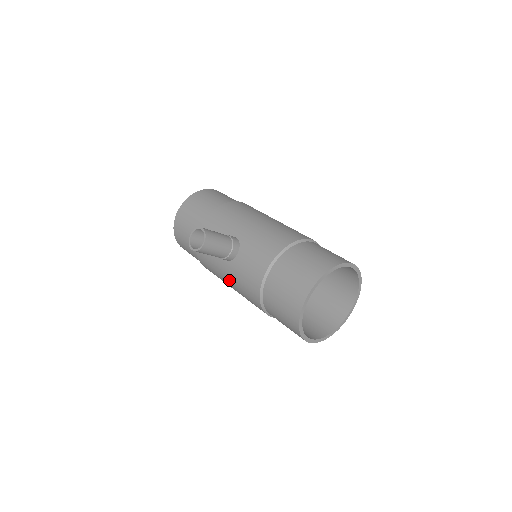
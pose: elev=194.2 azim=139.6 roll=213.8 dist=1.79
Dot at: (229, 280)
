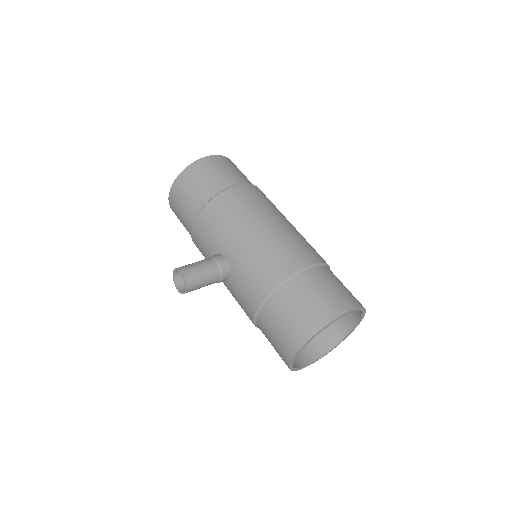
Dot at: occluded
